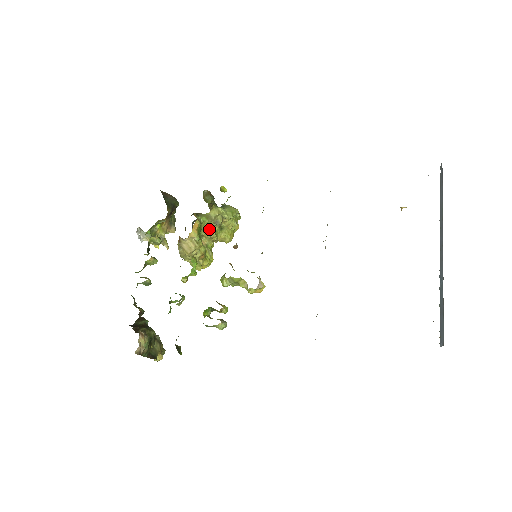
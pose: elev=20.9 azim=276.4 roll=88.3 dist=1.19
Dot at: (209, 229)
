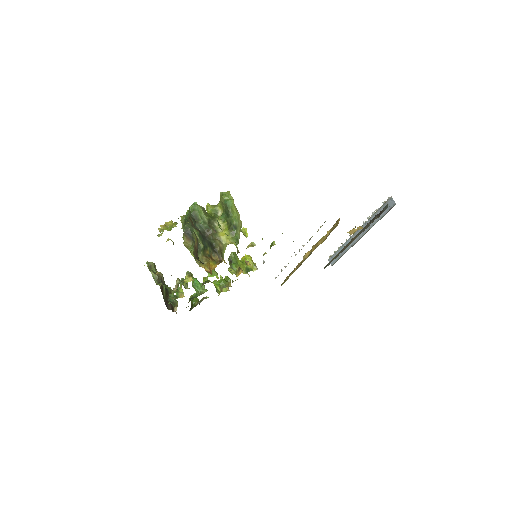
Dot at: occluded
